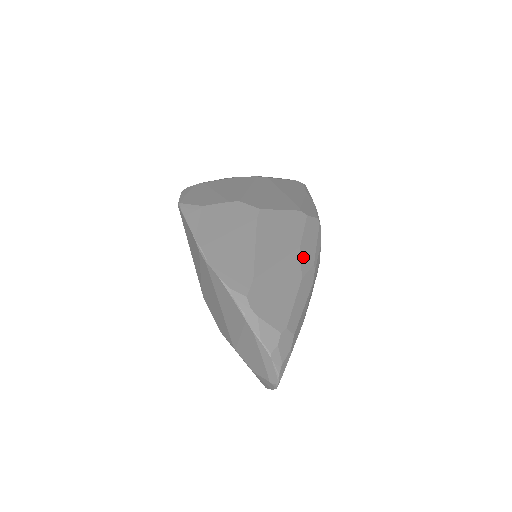
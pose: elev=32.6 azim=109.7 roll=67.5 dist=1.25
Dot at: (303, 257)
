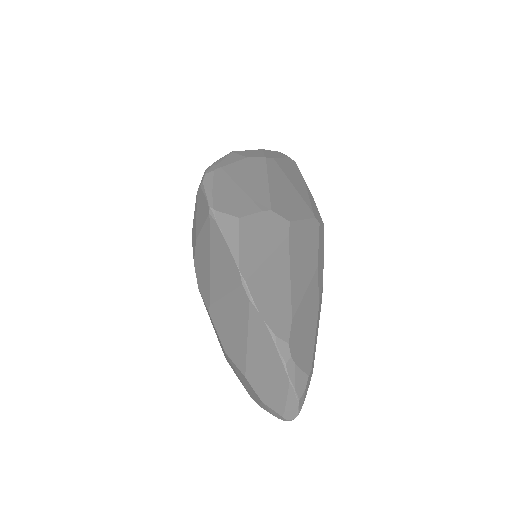
Dot at: (319, 278)
